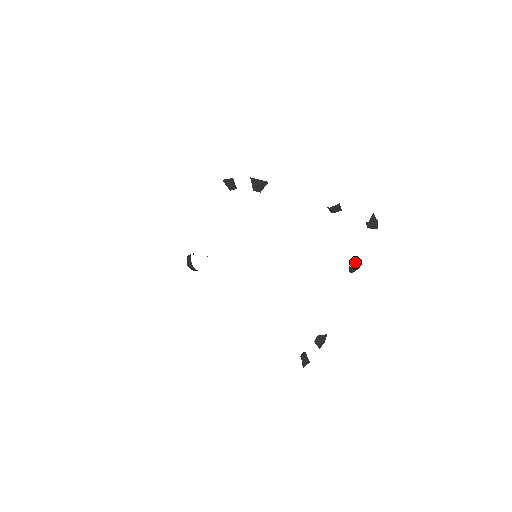
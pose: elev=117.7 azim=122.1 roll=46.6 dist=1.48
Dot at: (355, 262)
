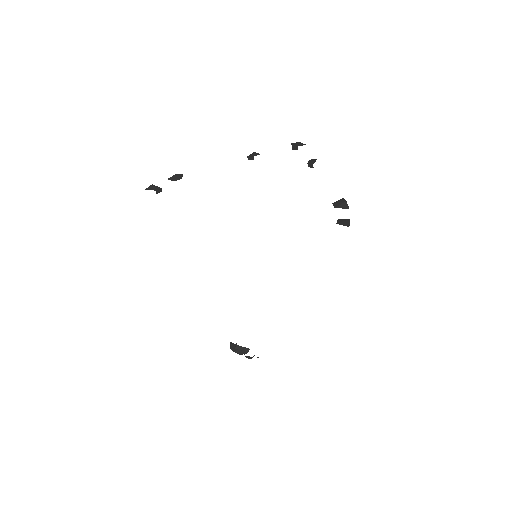
Dot at: (309, 161)
